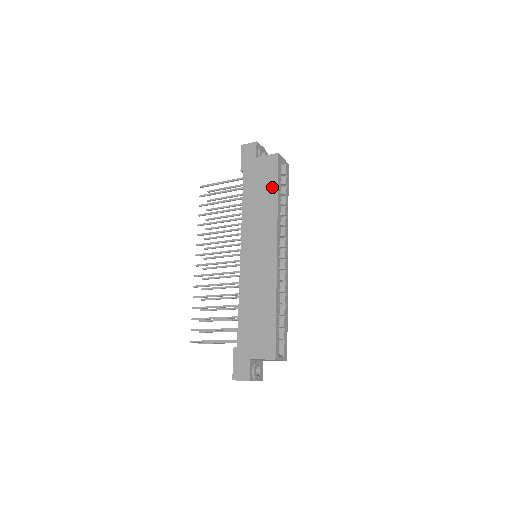
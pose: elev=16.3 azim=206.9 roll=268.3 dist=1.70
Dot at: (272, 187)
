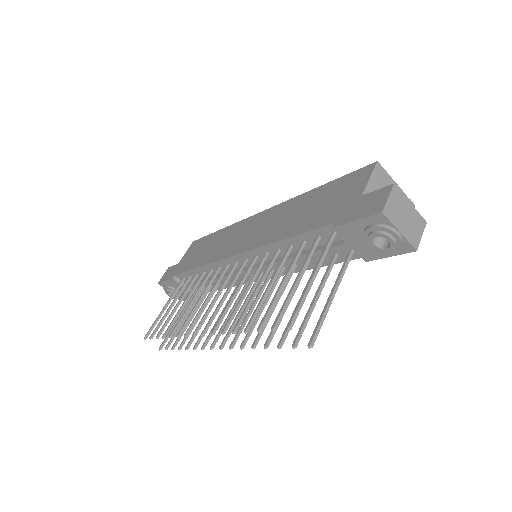
Dot at: (210, 238)
